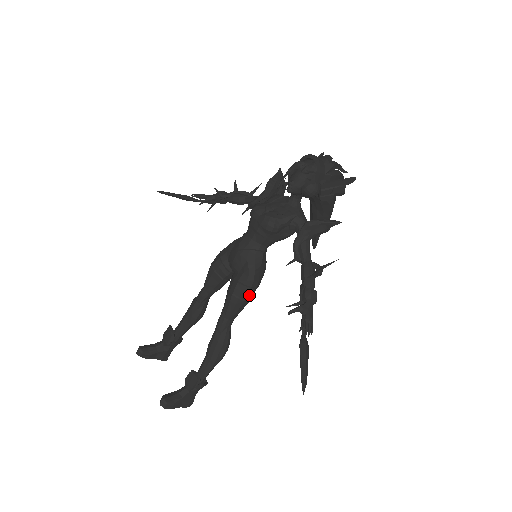
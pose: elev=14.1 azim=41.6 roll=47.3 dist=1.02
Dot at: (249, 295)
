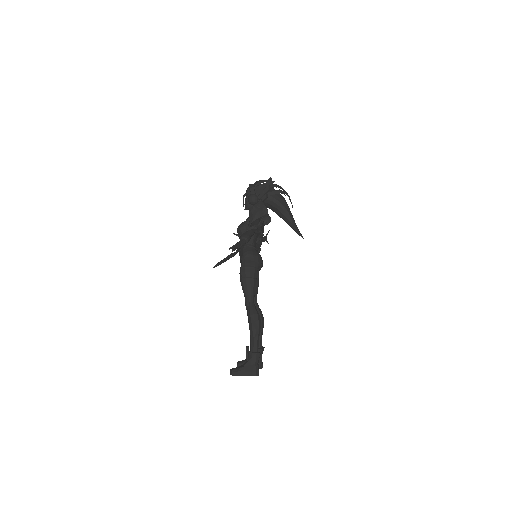
Dot at: (247, 273)
